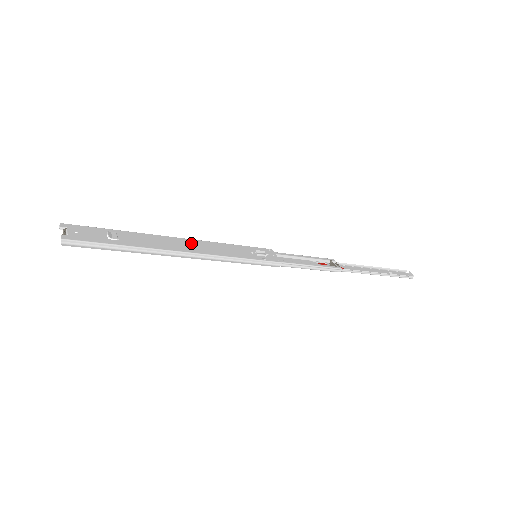
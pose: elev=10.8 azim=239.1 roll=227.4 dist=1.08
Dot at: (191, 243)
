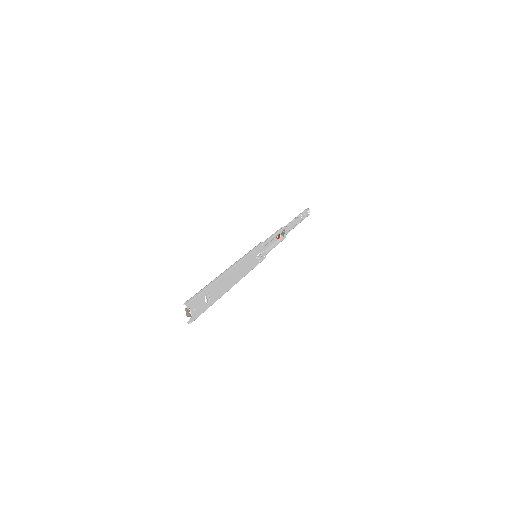
Dot at: (235, 272)
